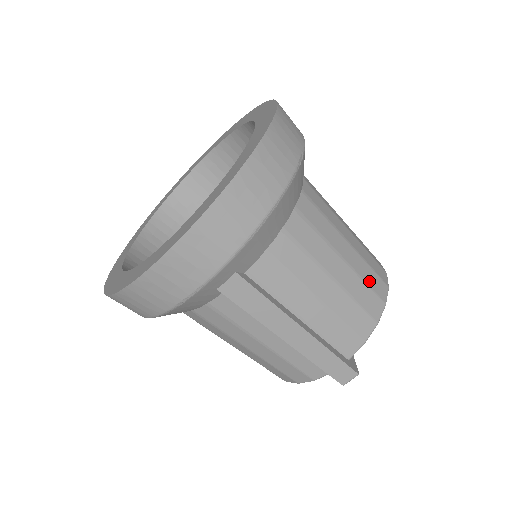
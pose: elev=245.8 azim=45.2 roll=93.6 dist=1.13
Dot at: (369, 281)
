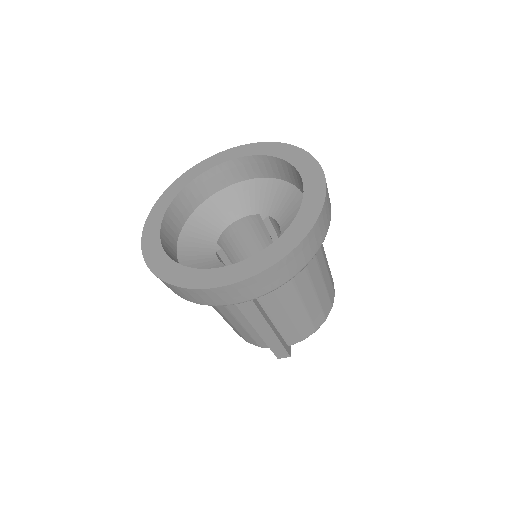
Dot at: (324, 306)
